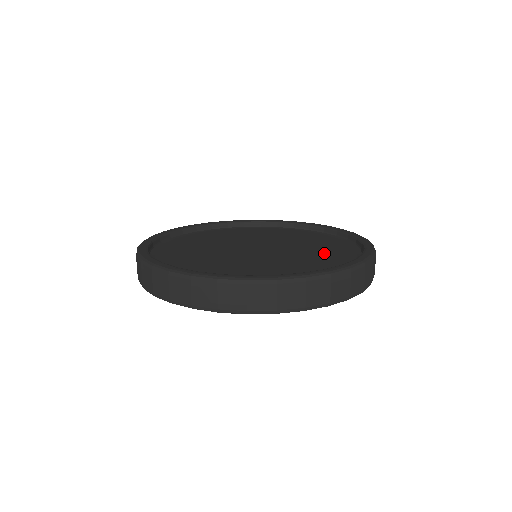
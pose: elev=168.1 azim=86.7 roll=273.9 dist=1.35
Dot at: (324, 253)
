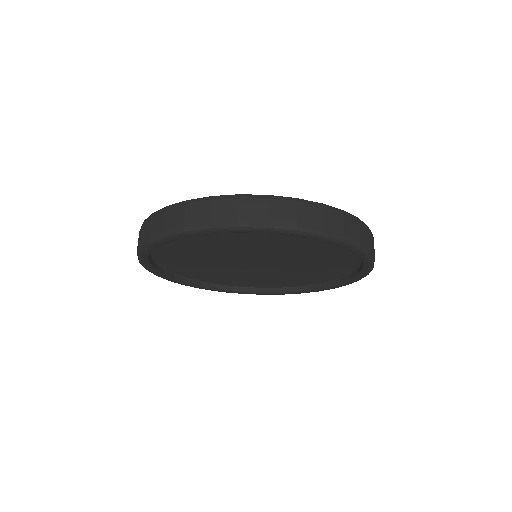
Dot at: occluded
